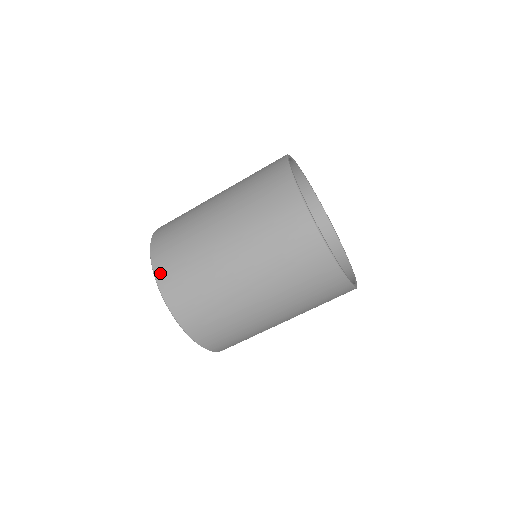
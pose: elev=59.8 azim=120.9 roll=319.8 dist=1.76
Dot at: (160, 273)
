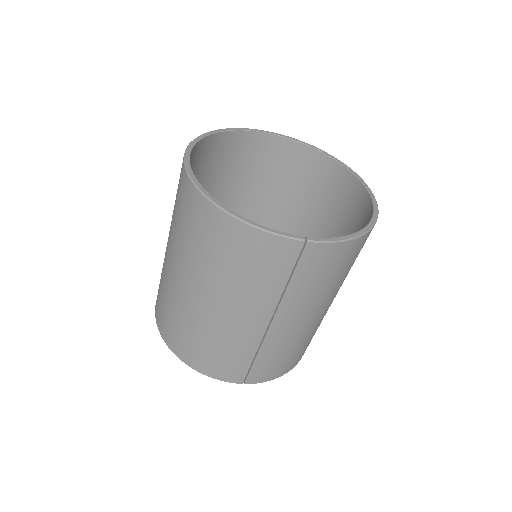
Dot at: occluded
